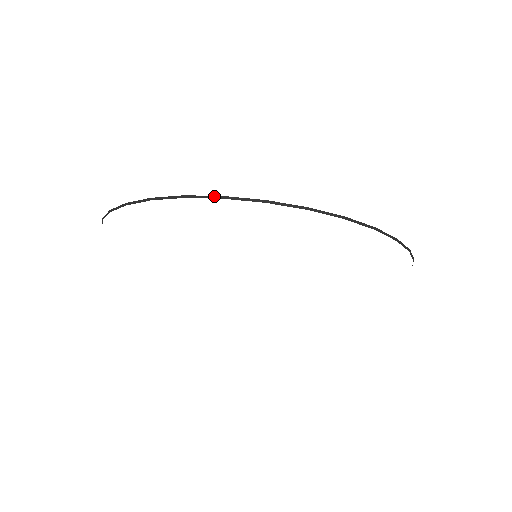
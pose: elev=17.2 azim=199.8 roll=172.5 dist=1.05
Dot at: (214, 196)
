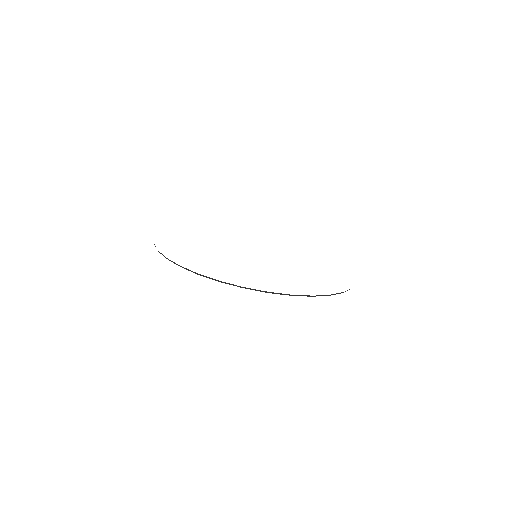
Dot at: (177, 264)
